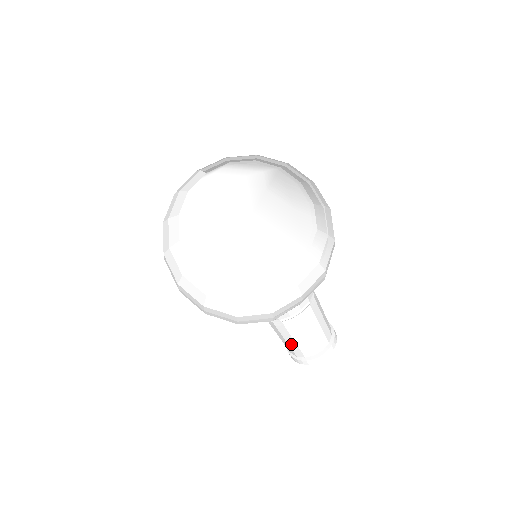
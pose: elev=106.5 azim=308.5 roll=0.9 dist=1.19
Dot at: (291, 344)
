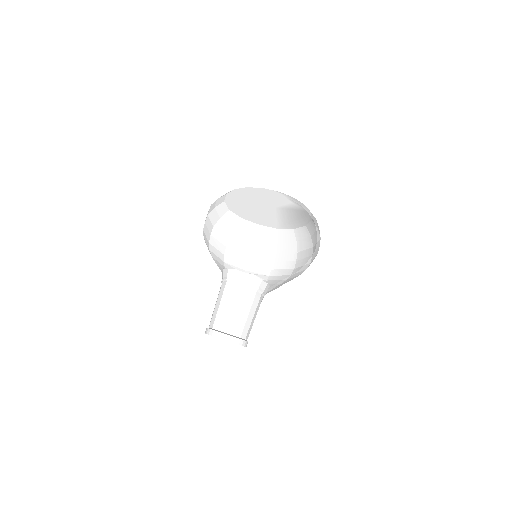
Dot at: (216, 310)
